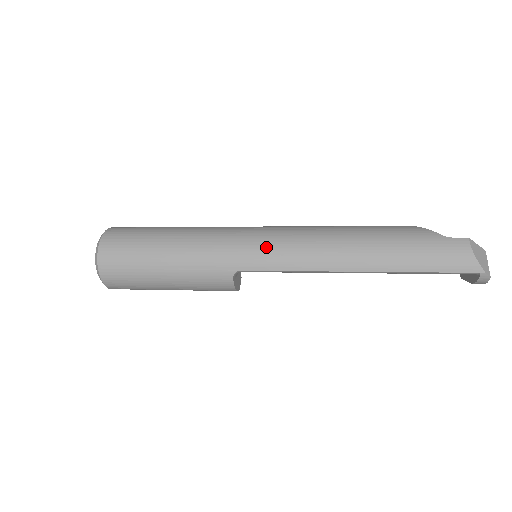
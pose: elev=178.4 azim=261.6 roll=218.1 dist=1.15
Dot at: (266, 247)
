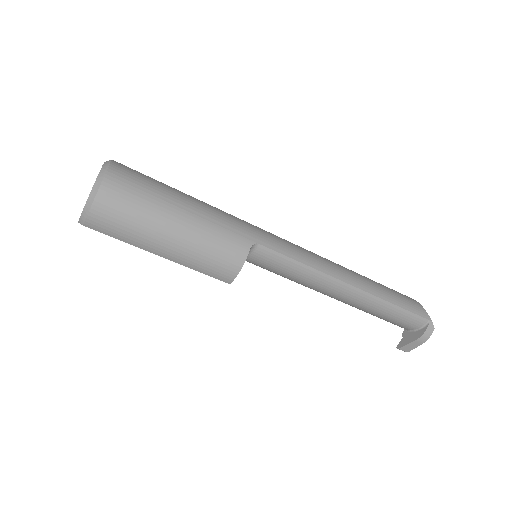
Dot at: (281, 239)
